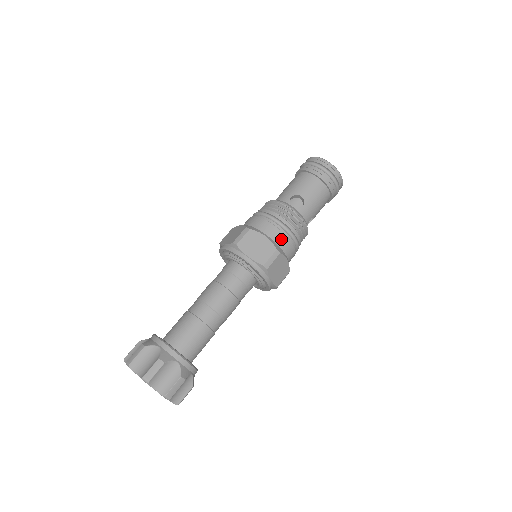
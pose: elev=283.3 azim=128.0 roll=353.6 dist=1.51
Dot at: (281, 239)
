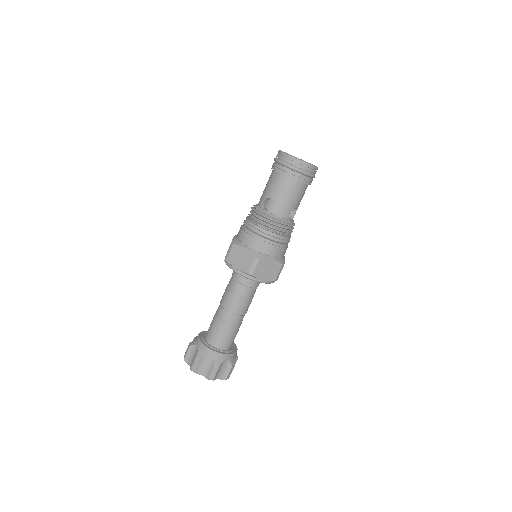
Dot at: (260, 245)
